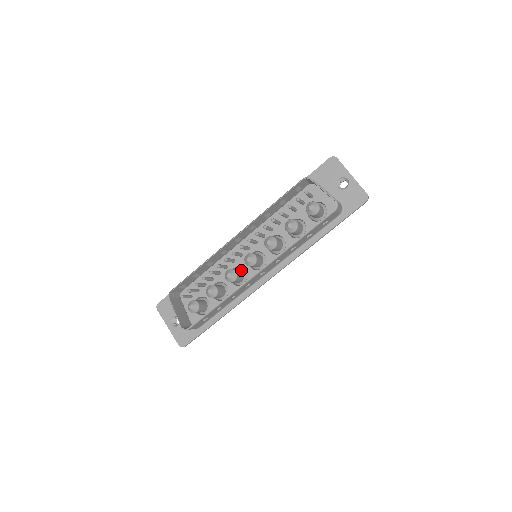
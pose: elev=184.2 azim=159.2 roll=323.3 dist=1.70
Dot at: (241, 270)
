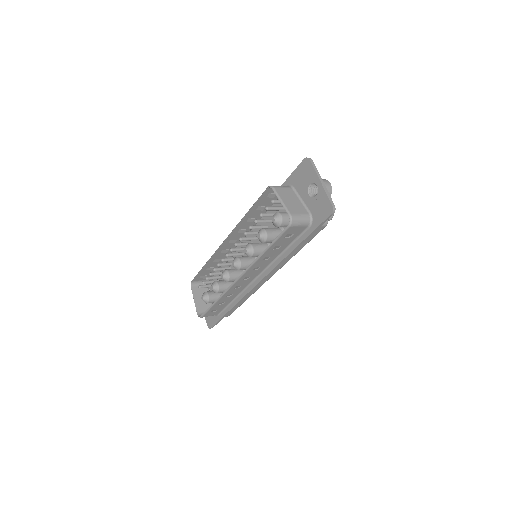
Dot at: occluded
